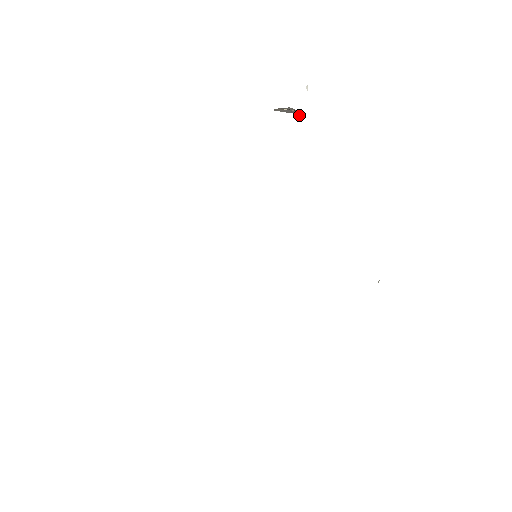
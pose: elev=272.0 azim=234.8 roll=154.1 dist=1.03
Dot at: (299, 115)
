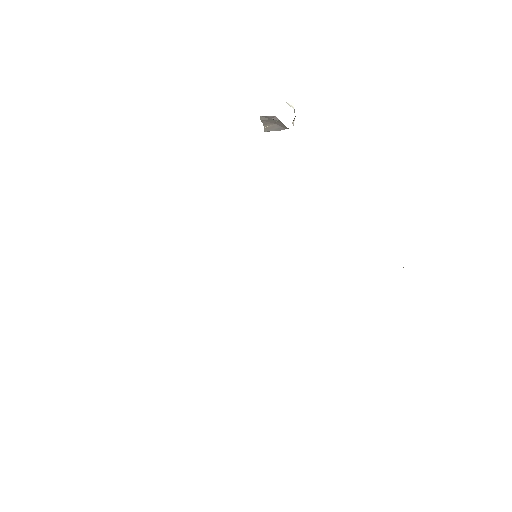
Dot at: (284, 126)
